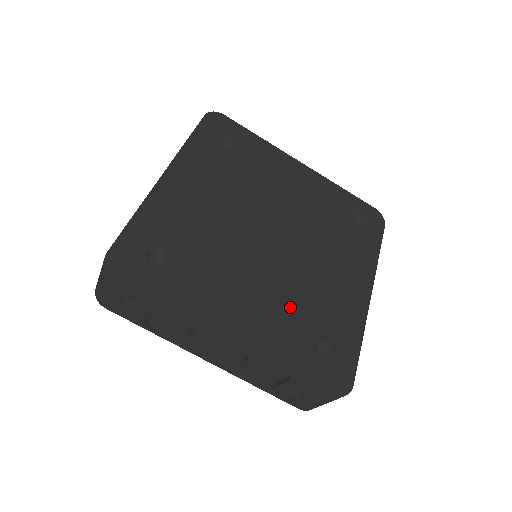
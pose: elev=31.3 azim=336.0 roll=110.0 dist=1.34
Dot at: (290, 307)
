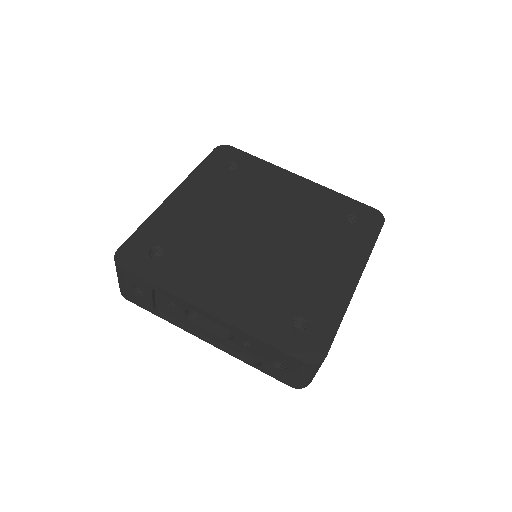
Dot at: (270, 290)
